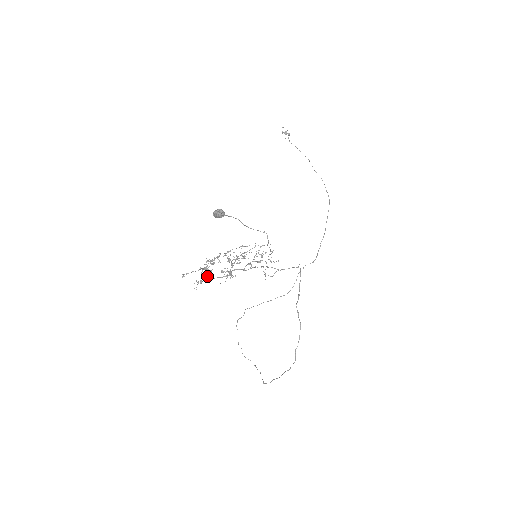
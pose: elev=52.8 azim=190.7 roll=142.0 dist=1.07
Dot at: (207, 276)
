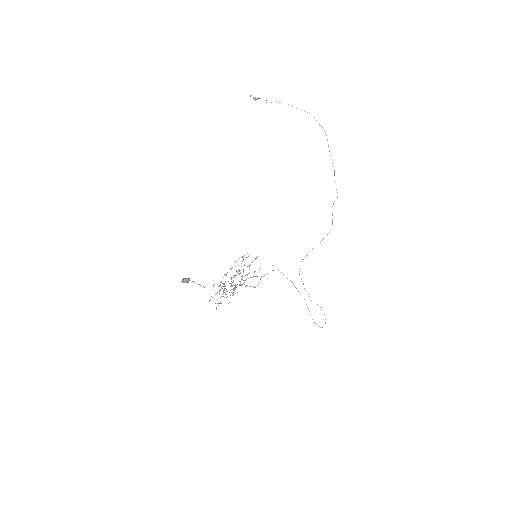
Dot at: (223, 296)
